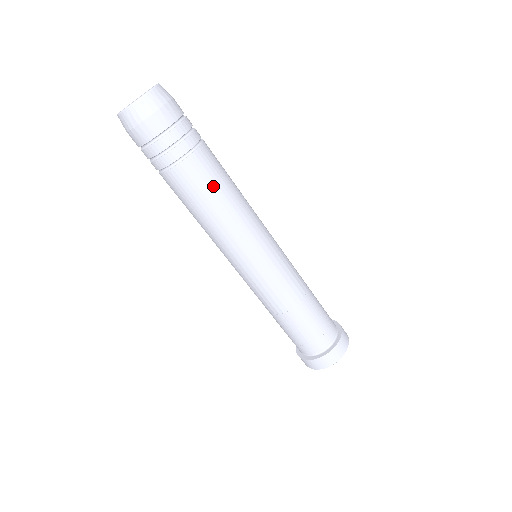
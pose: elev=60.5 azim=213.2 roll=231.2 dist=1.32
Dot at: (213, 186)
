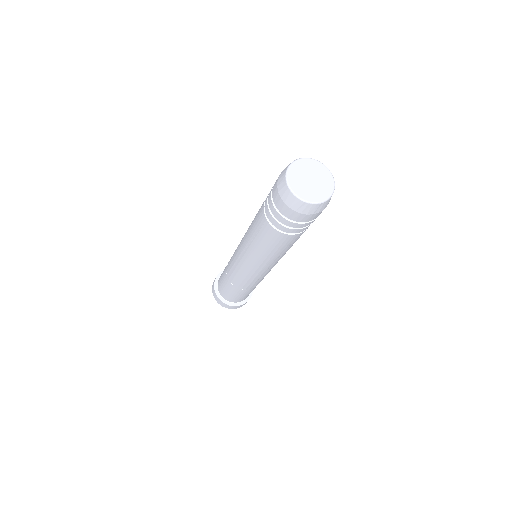
Dot at: (292, 244)
